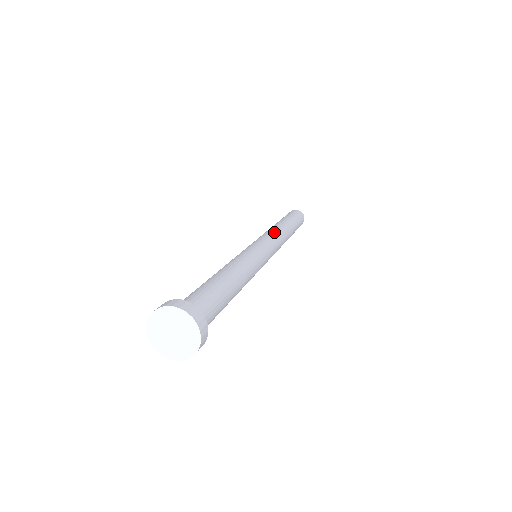
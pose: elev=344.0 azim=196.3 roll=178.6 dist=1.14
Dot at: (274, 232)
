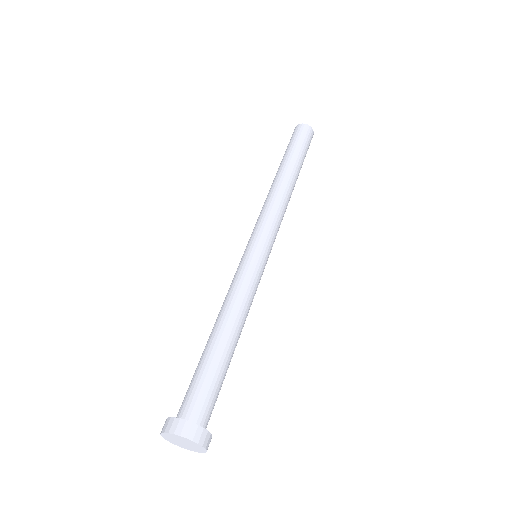
Dot at: occluded
